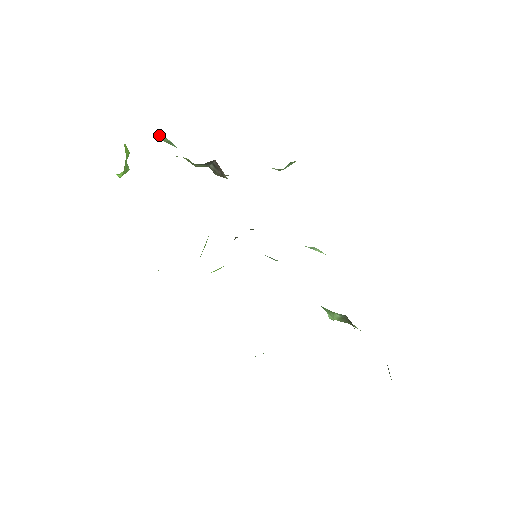
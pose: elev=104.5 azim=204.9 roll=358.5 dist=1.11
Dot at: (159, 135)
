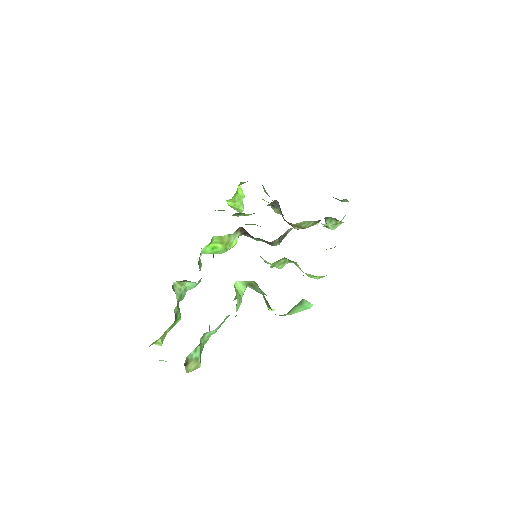
Dot at: (263, 188)
